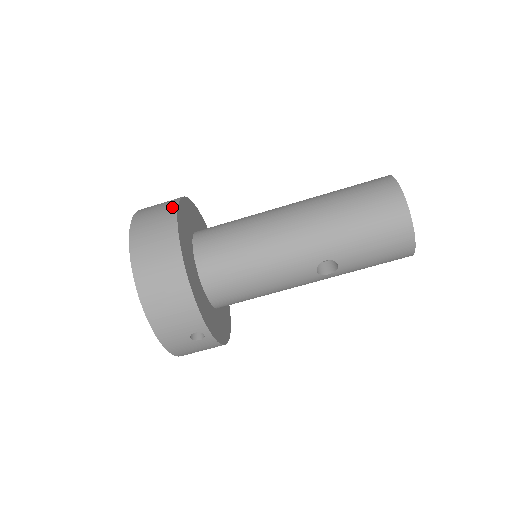
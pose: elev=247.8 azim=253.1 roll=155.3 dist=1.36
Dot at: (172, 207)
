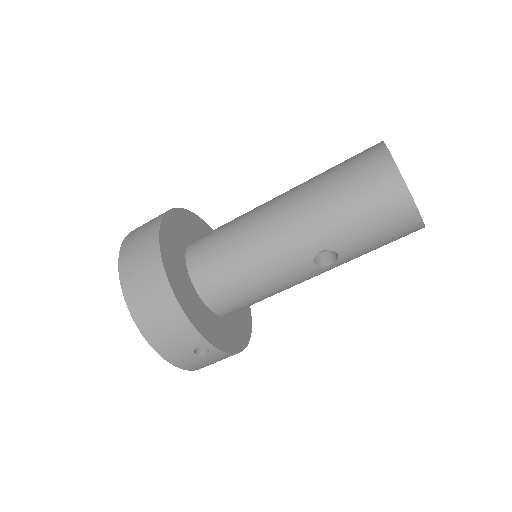
Dot at: (156, 223)
